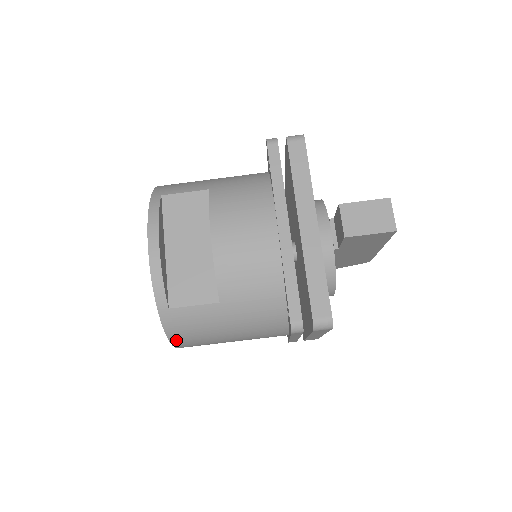
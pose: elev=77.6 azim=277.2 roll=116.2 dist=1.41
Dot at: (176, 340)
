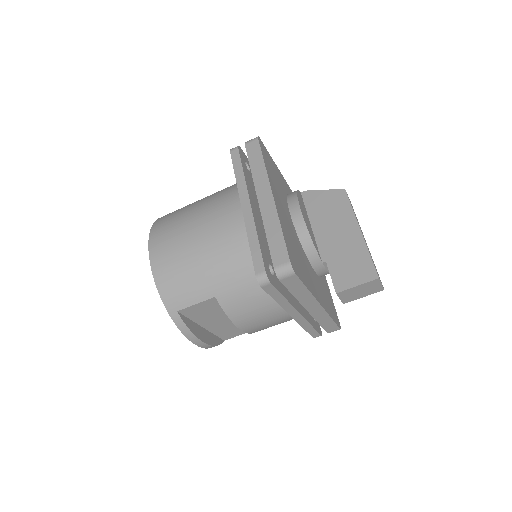
Dot at: occluded
